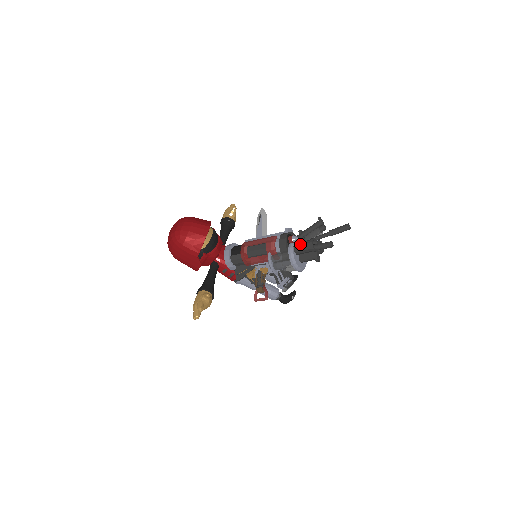
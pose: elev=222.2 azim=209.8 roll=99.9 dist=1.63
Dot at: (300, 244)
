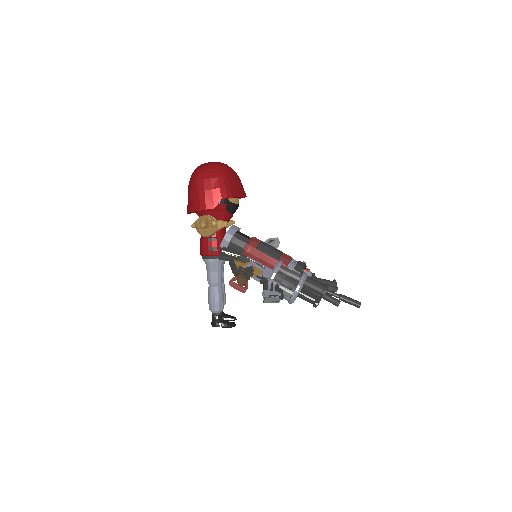
Dot at: occluded
